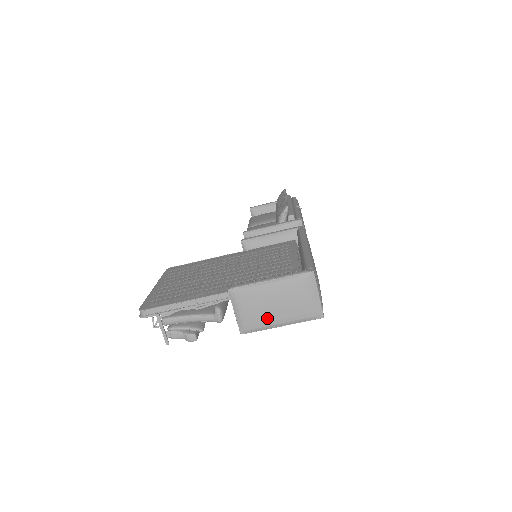
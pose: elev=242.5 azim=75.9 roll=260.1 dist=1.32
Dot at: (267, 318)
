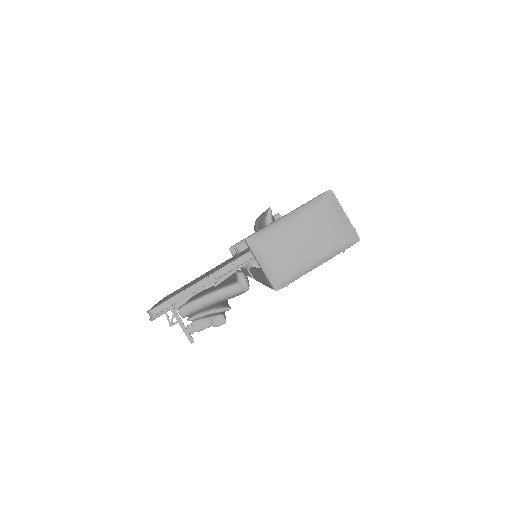
Dot at: (299, 259)
